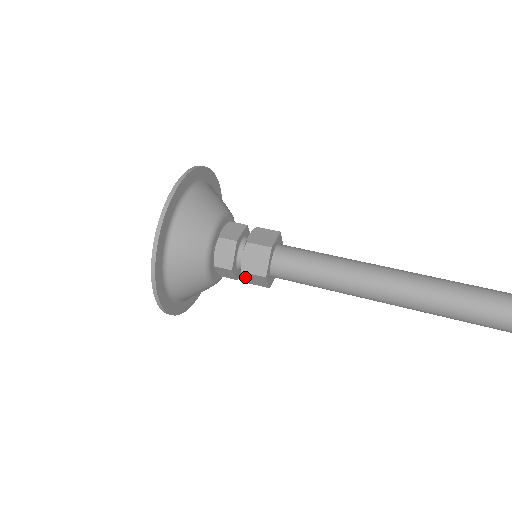
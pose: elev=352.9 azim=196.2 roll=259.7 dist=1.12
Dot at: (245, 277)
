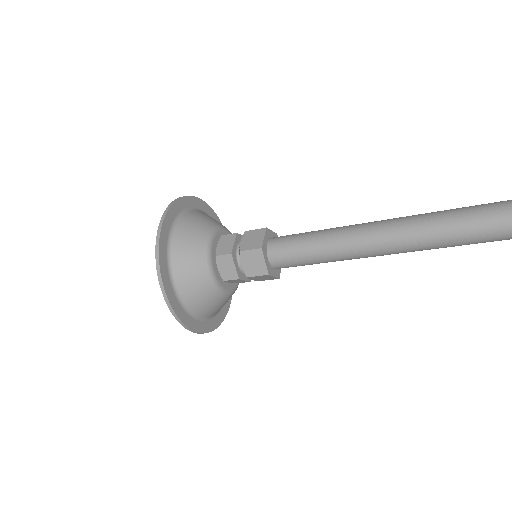
Dot at: (253, 279)
